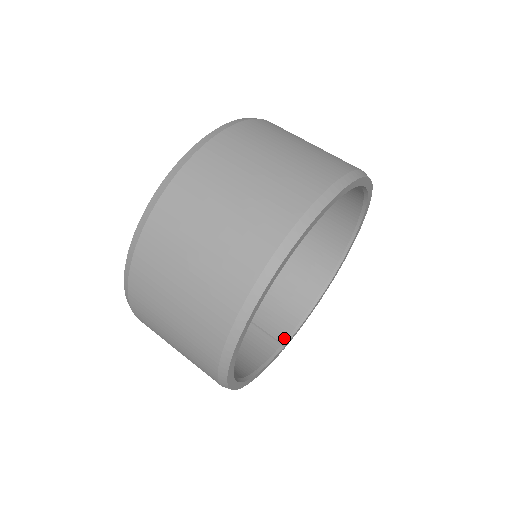
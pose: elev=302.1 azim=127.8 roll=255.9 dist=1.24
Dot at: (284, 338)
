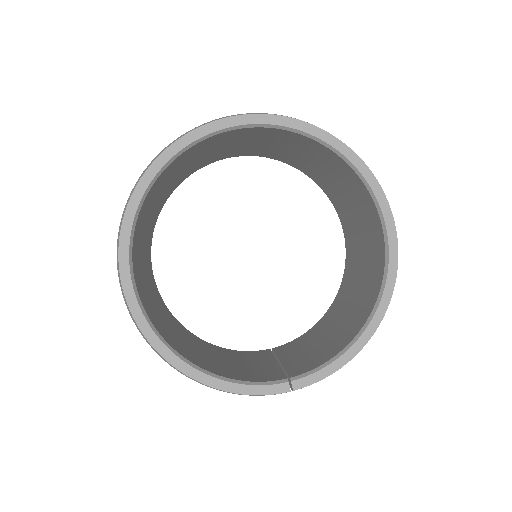
Dot at: (297, 374)
